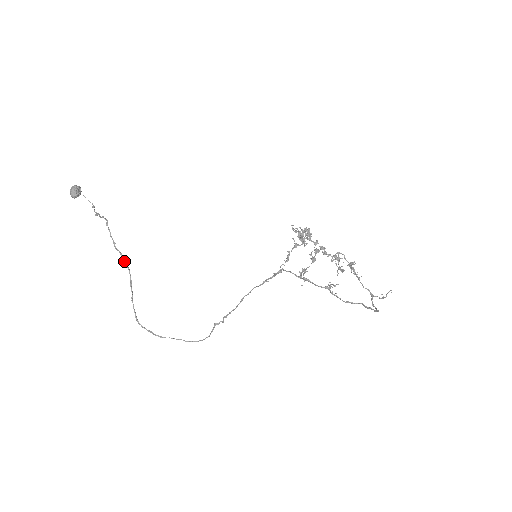
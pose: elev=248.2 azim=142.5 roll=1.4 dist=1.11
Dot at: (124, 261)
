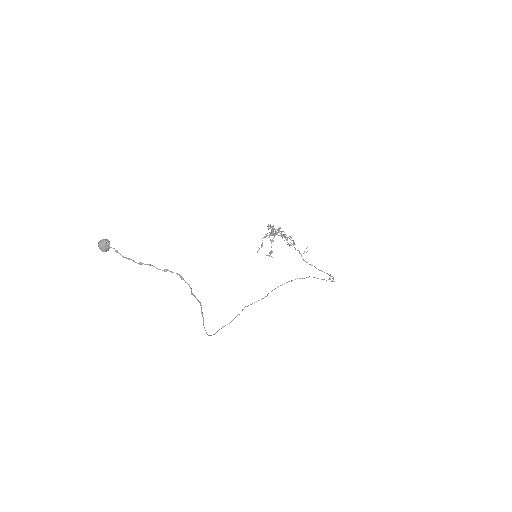
Dot at: (198, 300)
